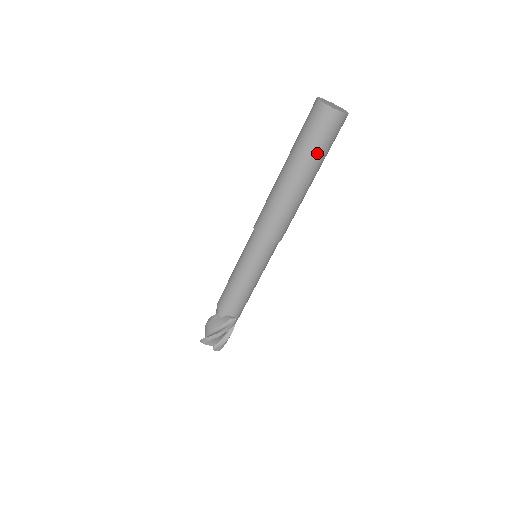
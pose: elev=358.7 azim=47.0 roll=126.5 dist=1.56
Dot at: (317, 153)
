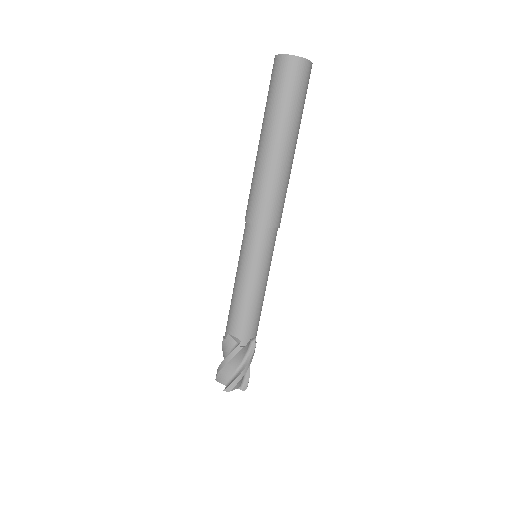
Dot at: (301, 113)
